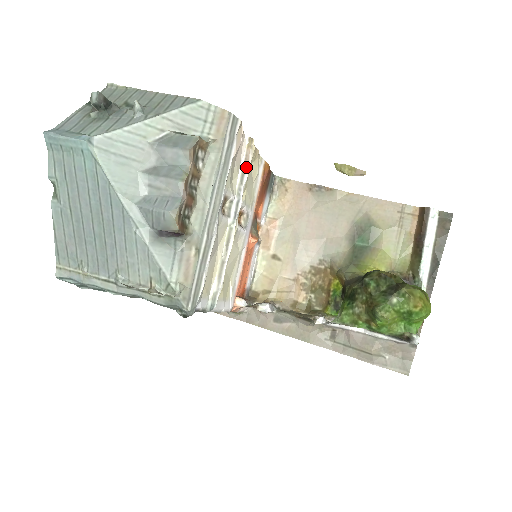
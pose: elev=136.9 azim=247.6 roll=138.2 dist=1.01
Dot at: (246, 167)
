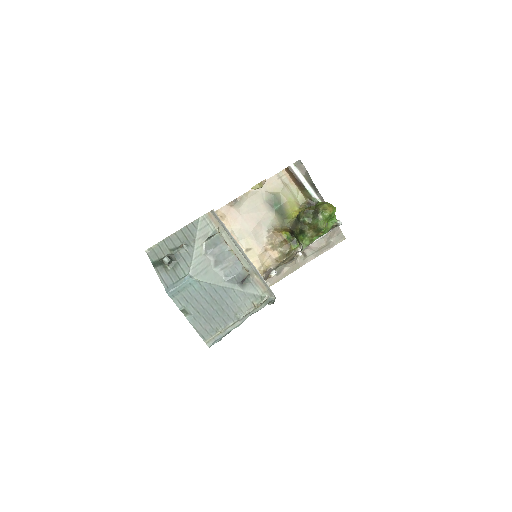
Dot at: occluded
